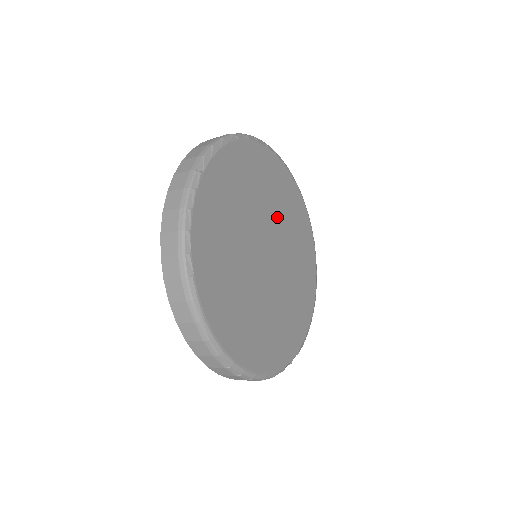
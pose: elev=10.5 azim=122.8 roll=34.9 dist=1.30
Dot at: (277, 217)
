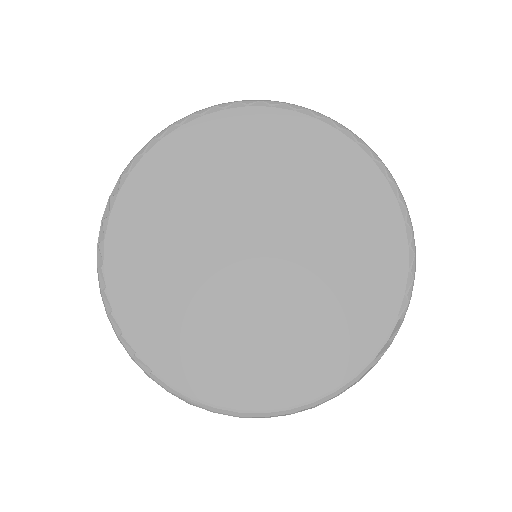
Dot at: (249, 191)
